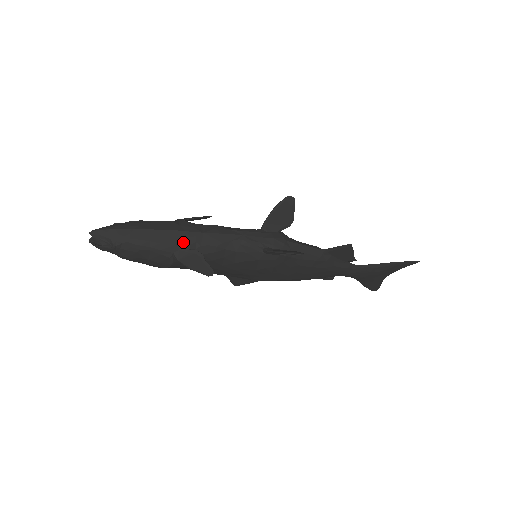
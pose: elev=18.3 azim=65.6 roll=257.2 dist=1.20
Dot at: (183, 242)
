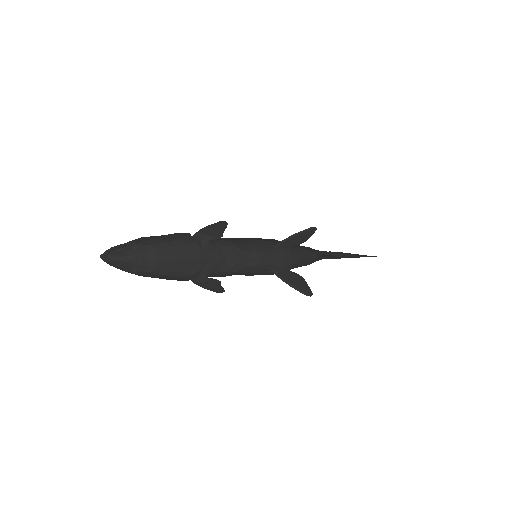
Dot at: (205, 270)
